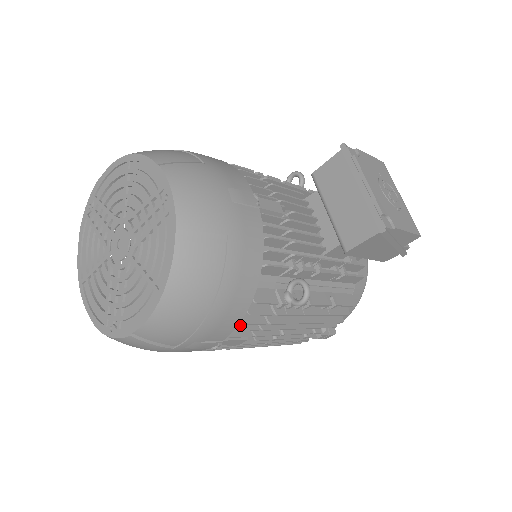
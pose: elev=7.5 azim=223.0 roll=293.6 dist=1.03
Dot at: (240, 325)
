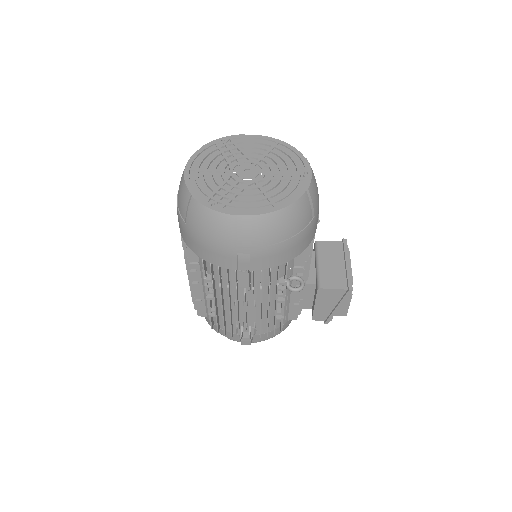
Dot at: (262, 272)
